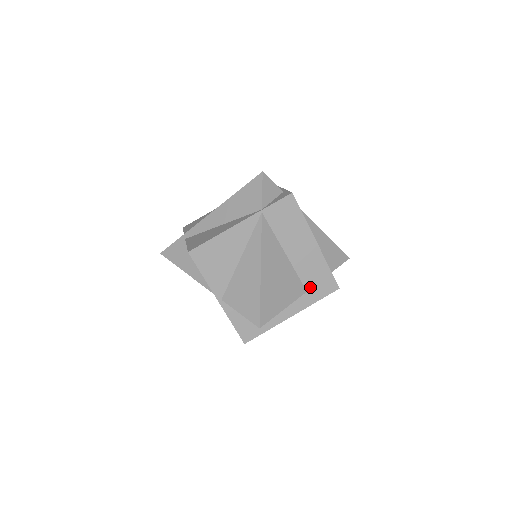
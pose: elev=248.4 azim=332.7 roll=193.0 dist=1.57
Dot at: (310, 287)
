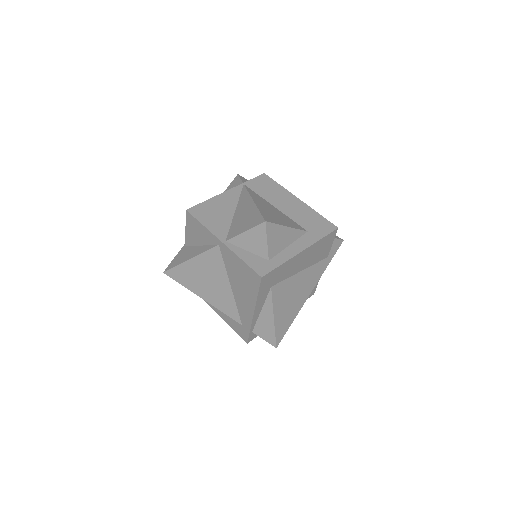
Dot at: (309, 228)
